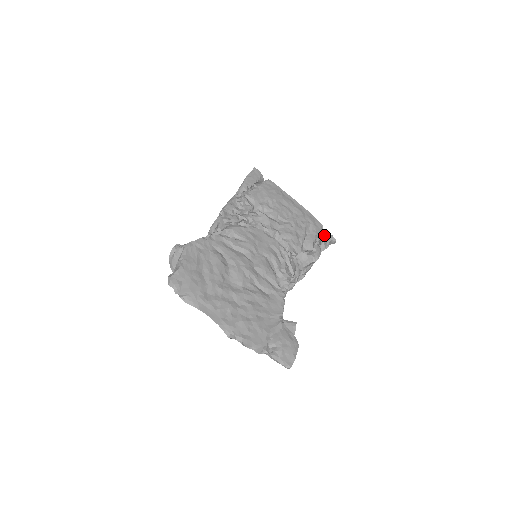
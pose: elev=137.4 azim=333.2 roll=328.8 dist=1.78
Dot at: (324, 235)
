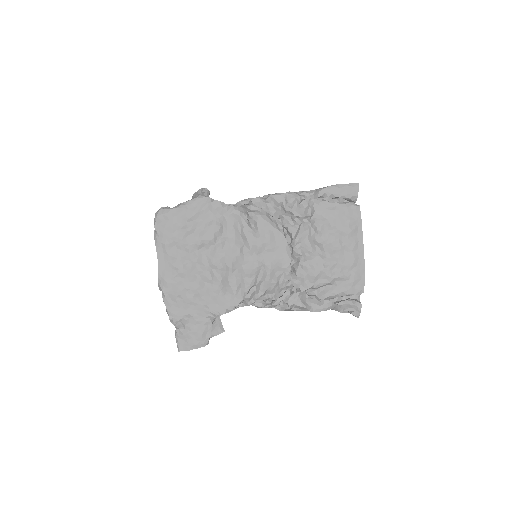
Dot at: (354, 301)
